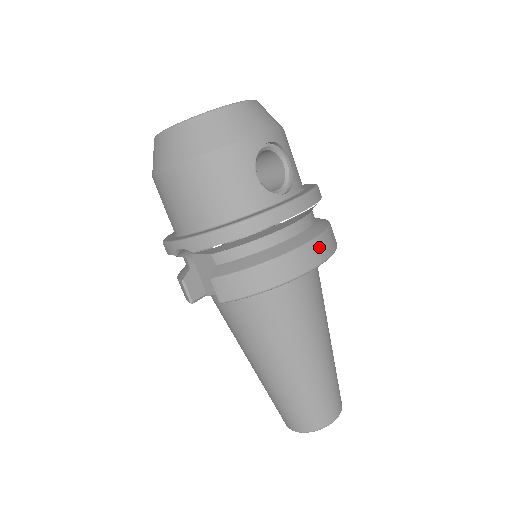
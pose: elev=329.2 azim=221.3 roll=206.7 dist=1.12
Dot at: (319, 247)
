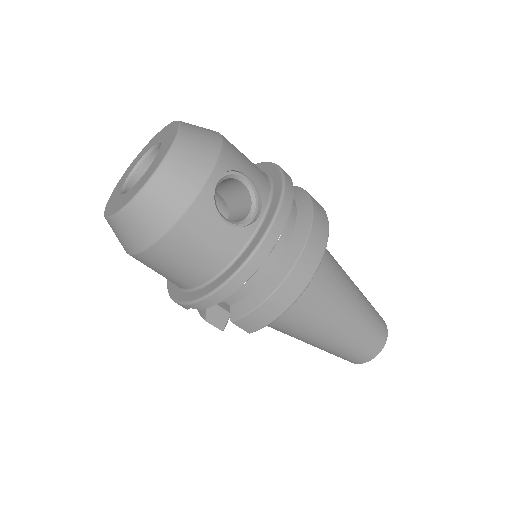
Dot at: (314, 245)
